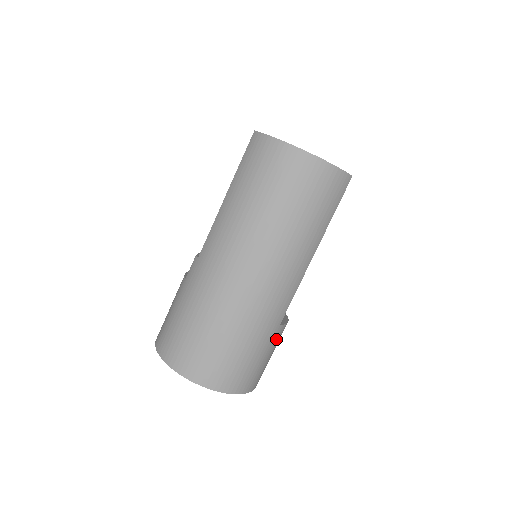
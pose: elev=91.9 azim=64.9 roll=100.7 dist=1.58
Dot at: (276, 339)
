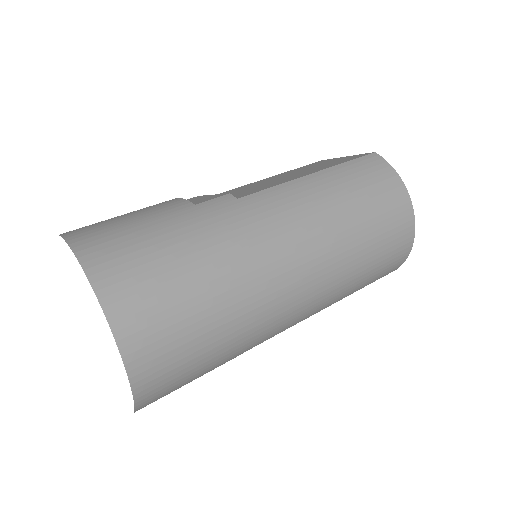
Dot at: occluded
